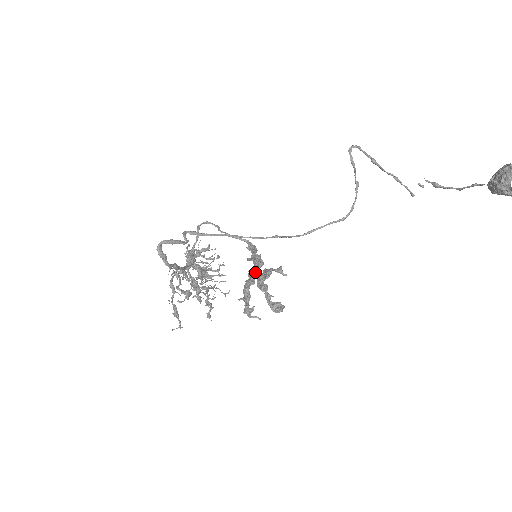
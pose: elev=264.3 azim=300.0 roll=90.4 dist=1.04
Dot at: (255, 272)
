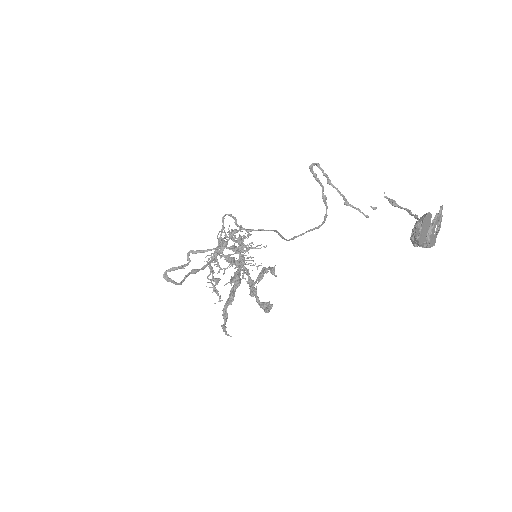
Dot at: (232, 294)
